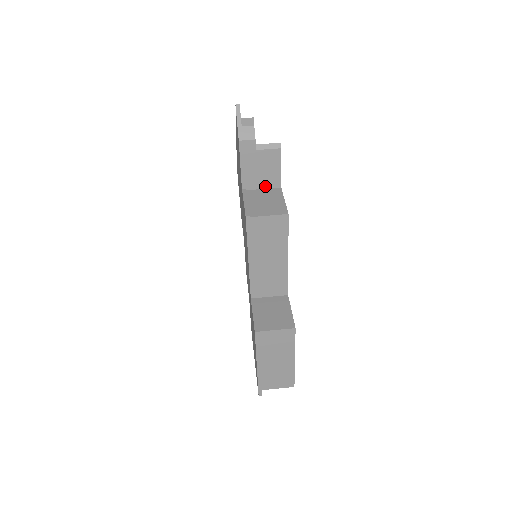
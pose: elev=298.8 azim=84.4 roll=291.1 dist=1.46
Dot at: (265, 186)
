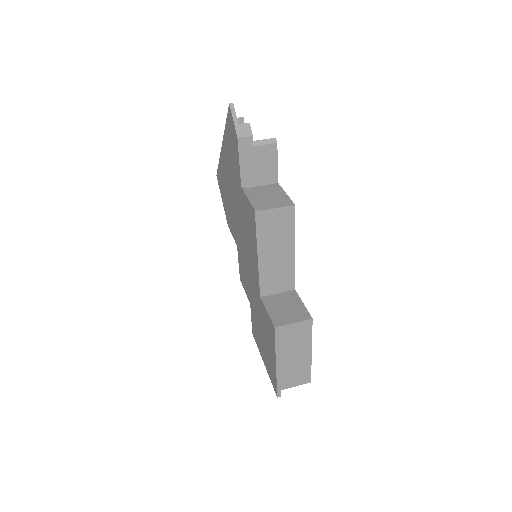
Dot at: (263, 183)
